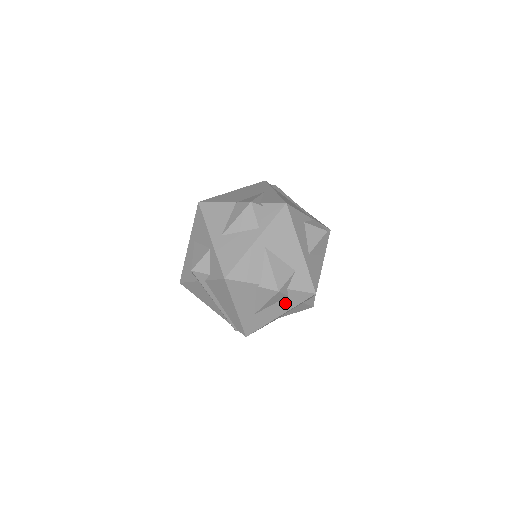
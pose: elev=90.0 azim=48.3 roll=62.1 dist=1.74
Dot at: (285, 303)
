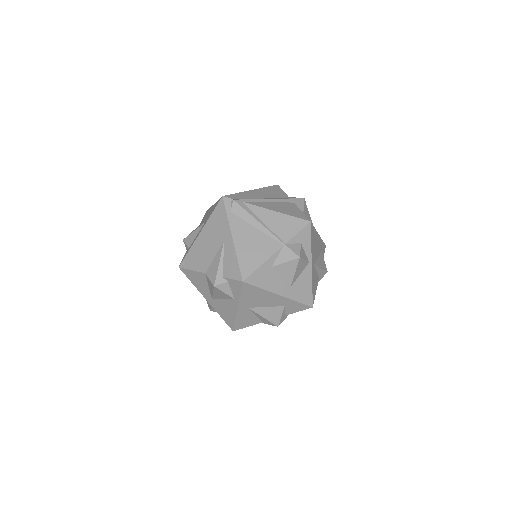
Dot at: occluded
